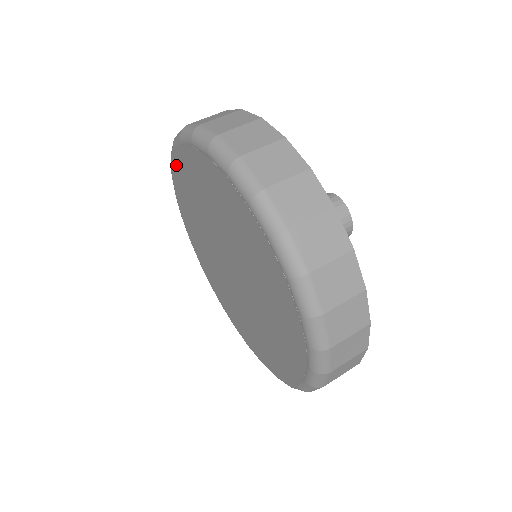
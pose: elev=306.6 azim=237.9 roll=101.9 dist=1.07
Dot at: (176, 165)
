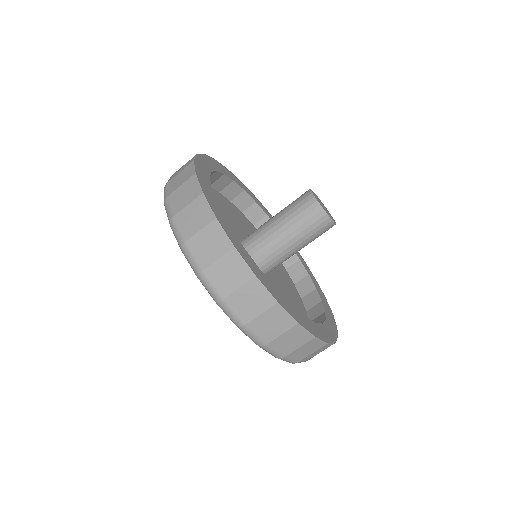
Dot at: occluded
